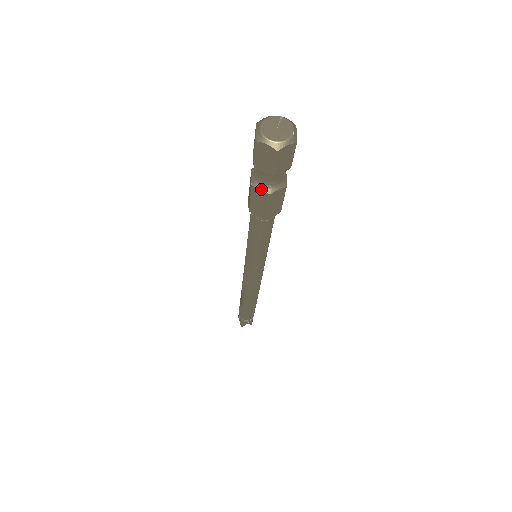
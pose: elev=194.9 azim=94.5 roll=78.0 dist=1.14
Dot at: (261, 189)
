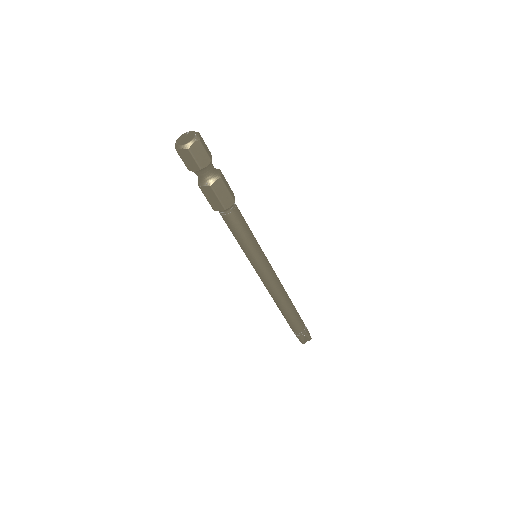
Dot at: (204, 186)
